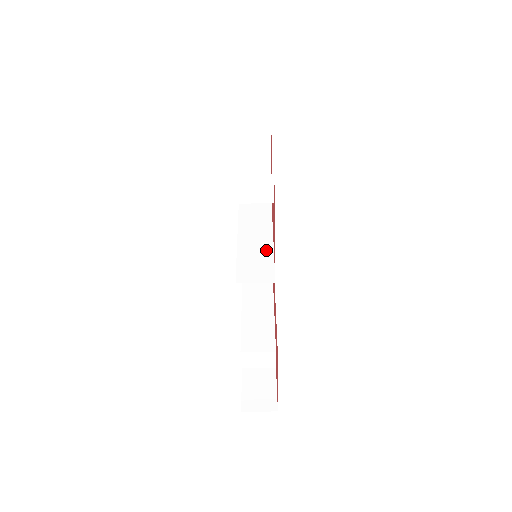
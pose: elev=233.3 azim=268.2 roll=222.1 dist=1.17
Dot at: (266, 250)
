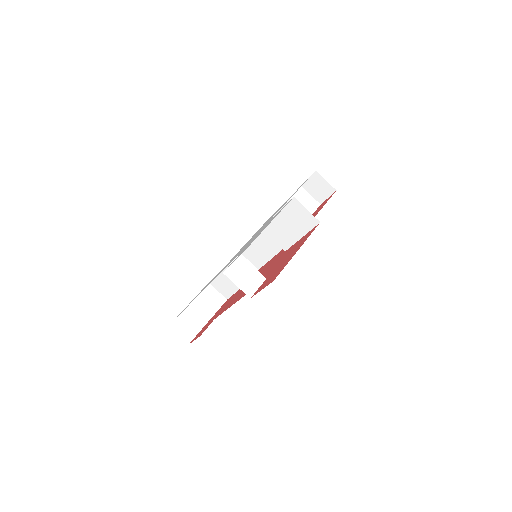
Dot at: (278, 245)
